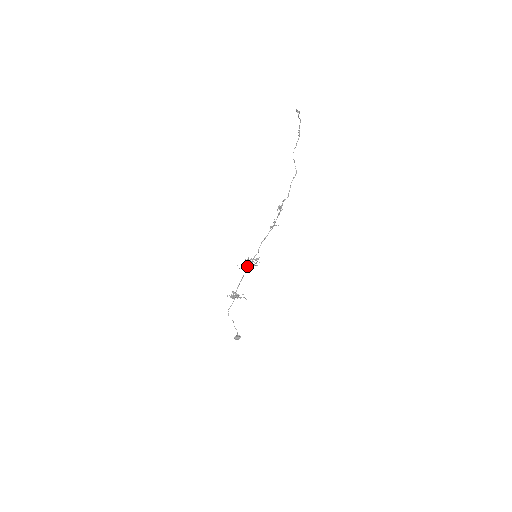
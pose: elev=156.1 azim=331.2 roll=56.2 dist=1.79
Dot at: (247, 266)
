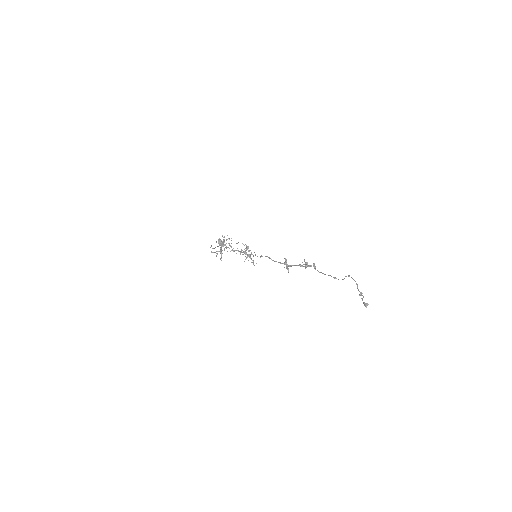
Dot at: (247, 247)
